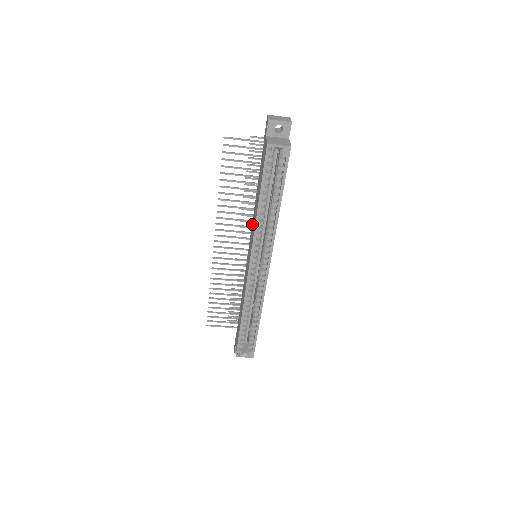
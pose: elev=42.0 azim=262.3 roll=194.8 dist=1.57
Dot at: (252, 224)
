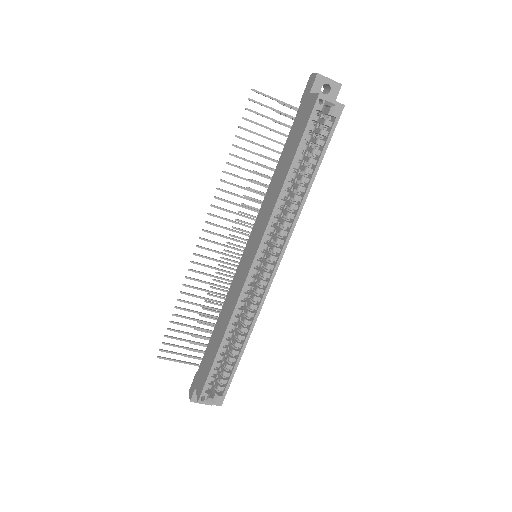
Dot at: (260, 211)
